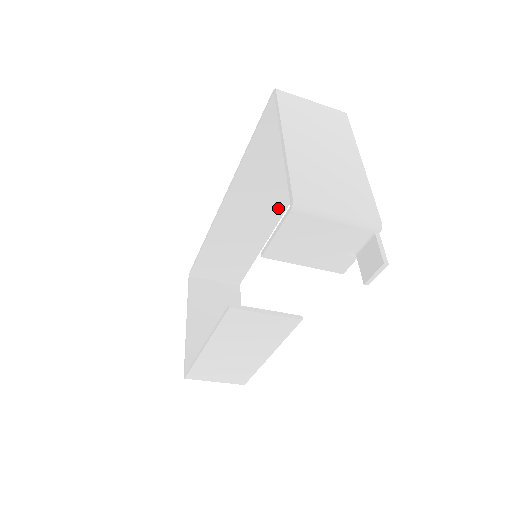
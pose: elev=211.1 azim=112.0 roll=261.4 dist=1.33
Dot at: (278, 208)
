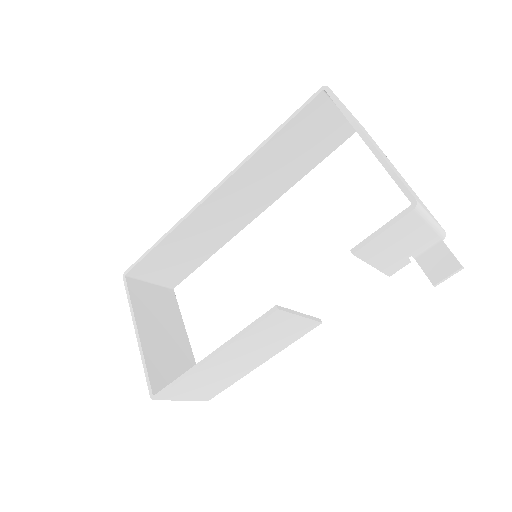
Dot at: (258, 208)
